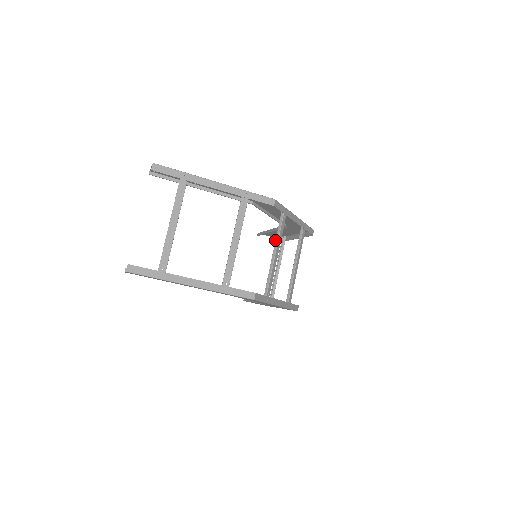
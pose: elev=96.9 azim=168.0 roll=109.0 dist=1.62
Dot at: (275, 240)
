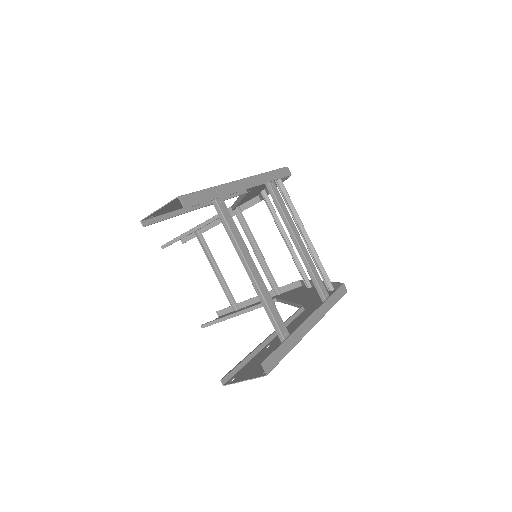
Dot at: occluded
